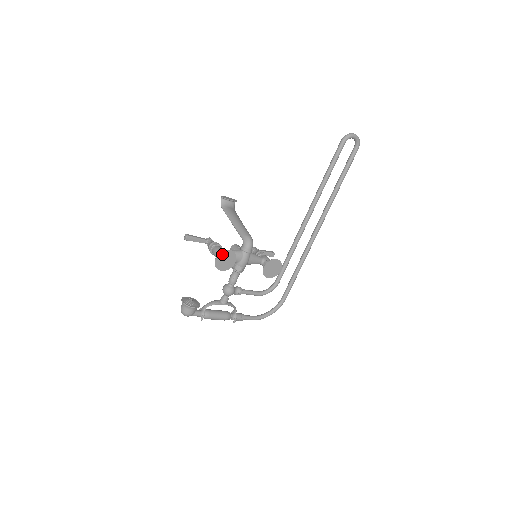
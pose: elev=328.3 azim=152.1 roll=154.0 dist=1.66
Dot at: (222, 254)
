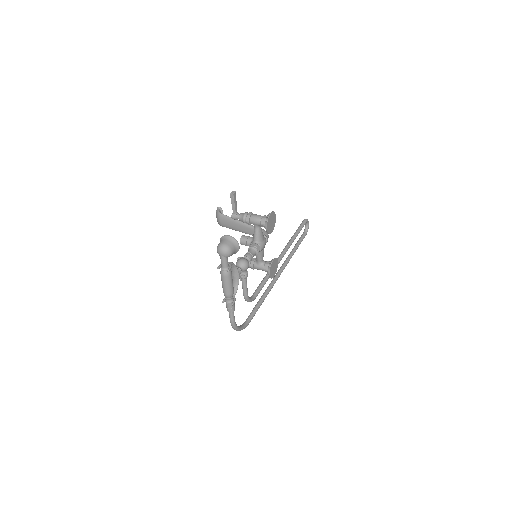
Dot at: (273, 214)
